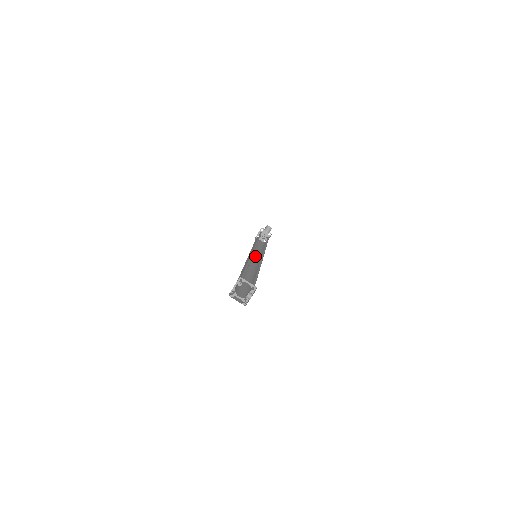
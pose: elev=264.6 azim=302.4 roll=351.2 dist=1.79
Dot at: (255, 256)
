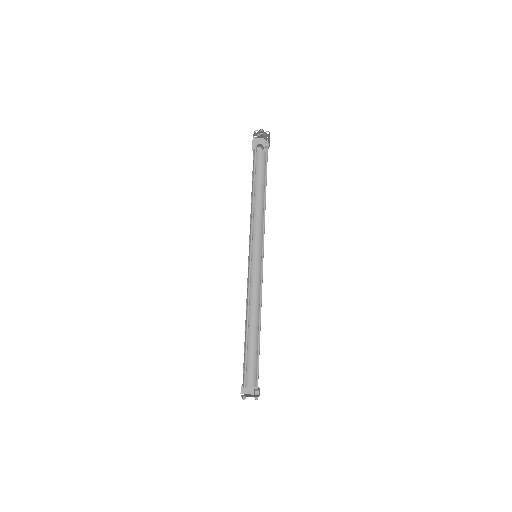
Dot at: (257, 232)
